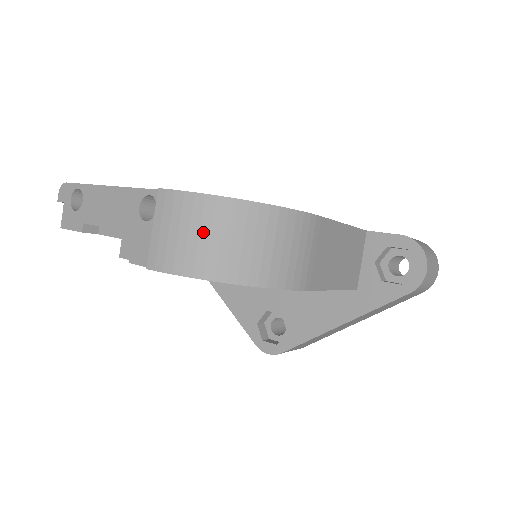
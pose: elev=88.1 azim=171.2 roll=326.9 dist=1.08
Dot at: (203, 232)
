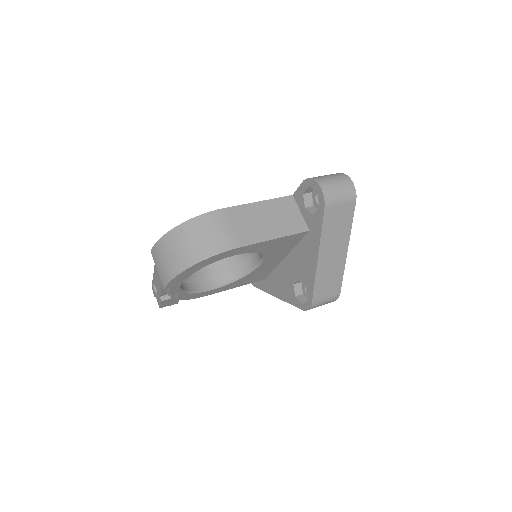
Dot at: (168, 255)
